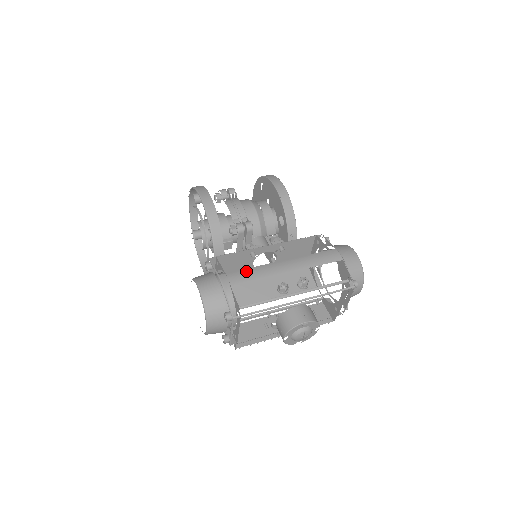
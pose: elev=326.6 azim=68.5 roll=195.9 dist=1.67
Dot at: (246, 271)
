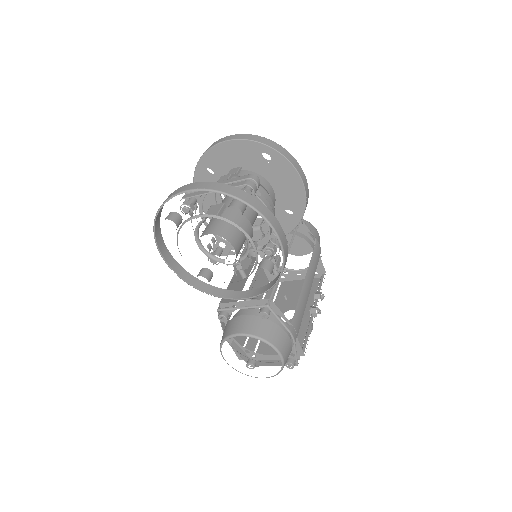
Dot at: (299, 310)
